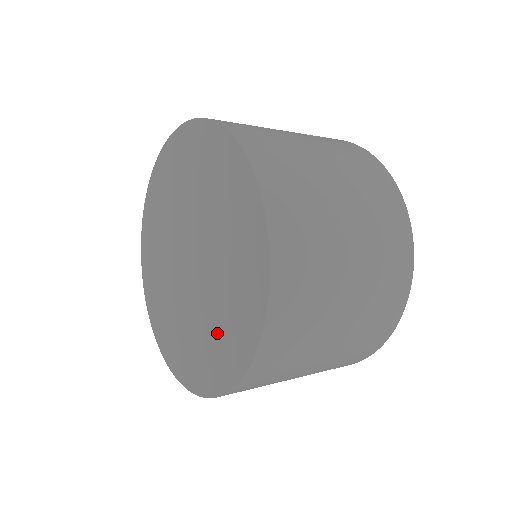
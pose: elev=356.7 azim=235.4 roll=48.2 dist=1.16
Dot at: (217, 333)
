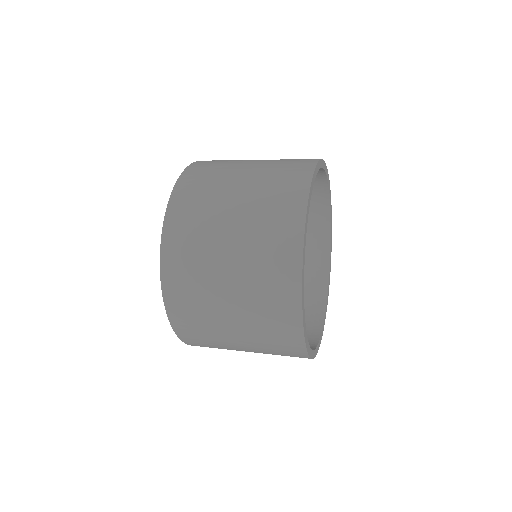
Dot at: occluded
